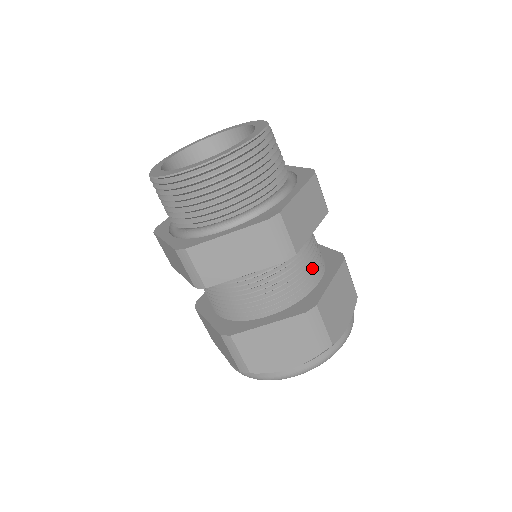
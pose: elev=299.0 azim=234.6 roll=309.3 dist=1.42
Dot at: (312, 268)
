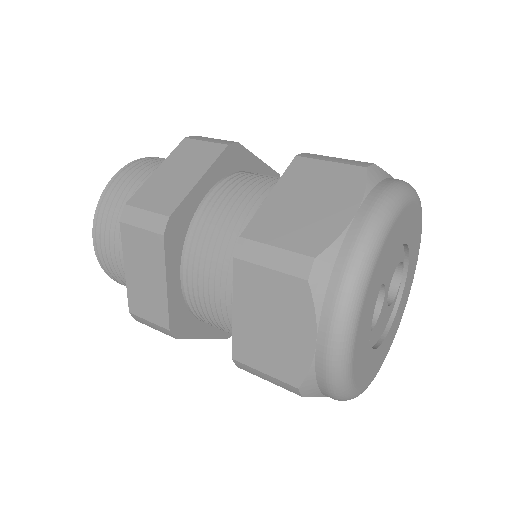
Dot at: occluded
